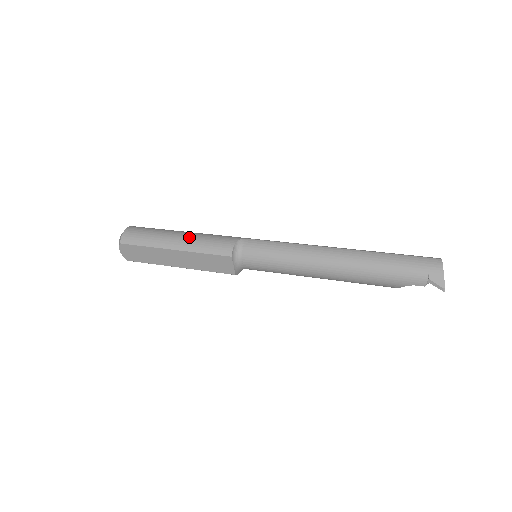
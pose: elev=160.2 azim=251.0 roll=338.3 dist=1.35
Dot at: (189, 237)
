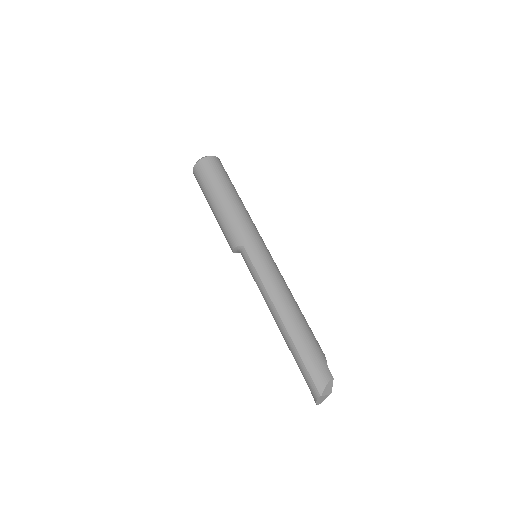
Dot at: (218, 213)
